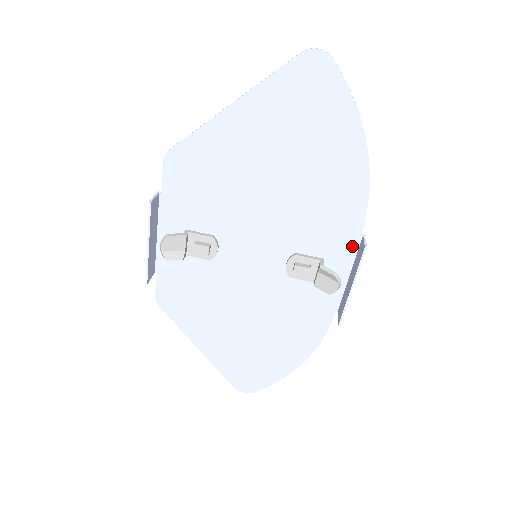
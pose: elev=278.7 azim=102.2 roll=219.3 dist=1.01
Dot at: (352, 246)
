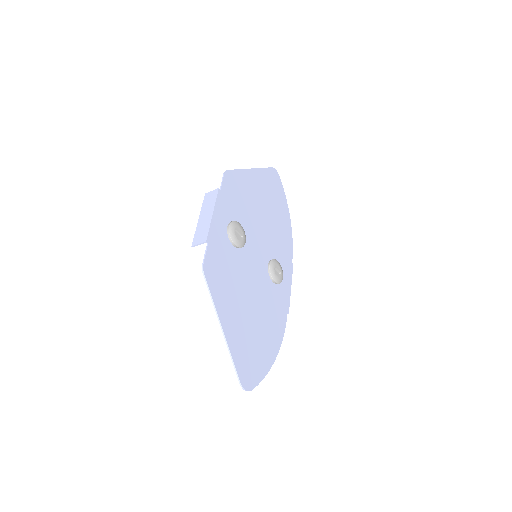
Dot at: (286, 304)
